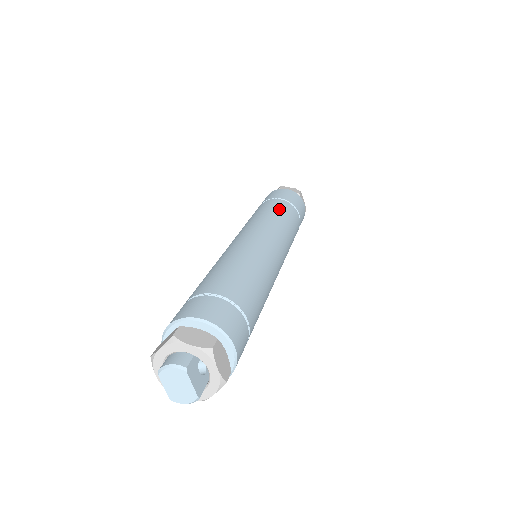
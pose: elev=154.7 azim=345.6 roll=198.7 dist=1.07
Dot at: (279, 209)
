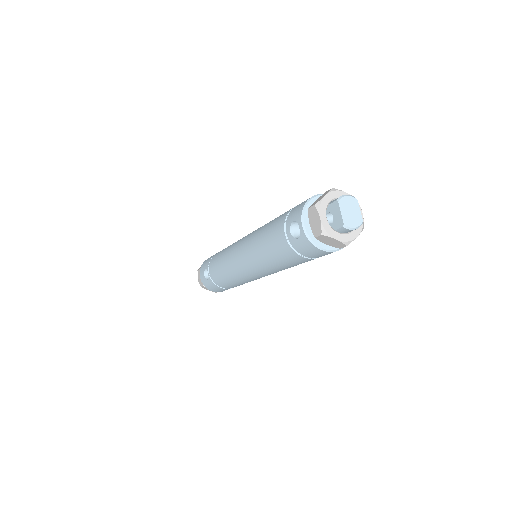
Dot at: occluded
